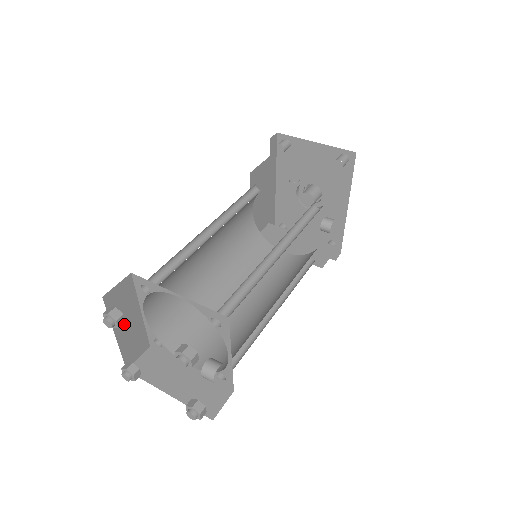
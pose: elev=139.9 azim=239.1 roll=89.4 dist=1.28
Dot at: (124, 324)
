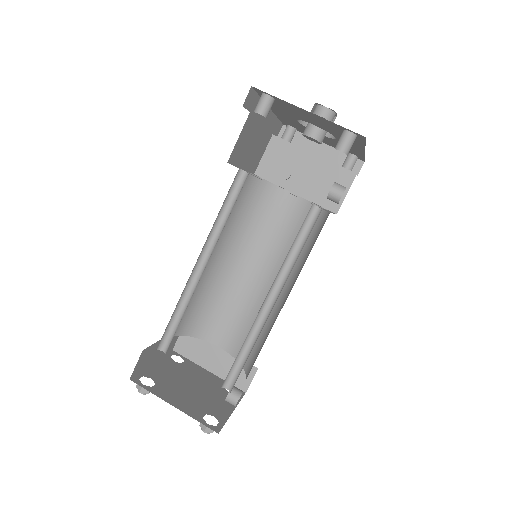
Dot at: (155, 354)
